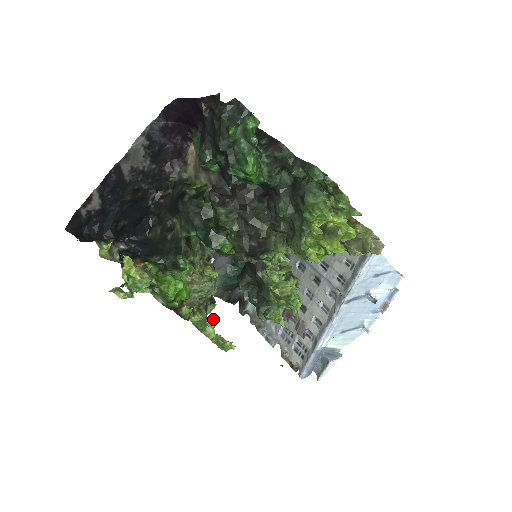
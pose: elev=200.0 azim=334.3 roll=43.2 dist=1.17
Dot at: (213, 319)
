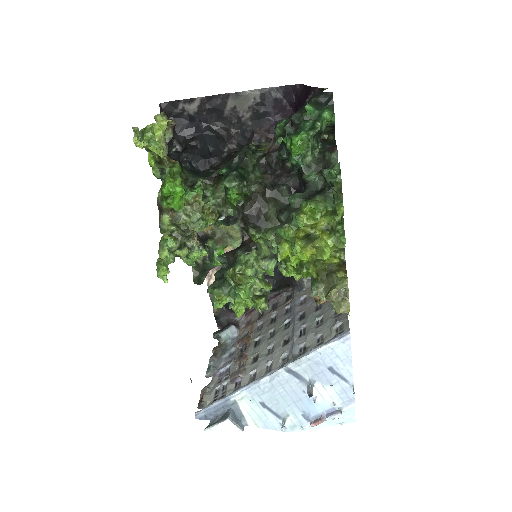
Dot at: occluded
